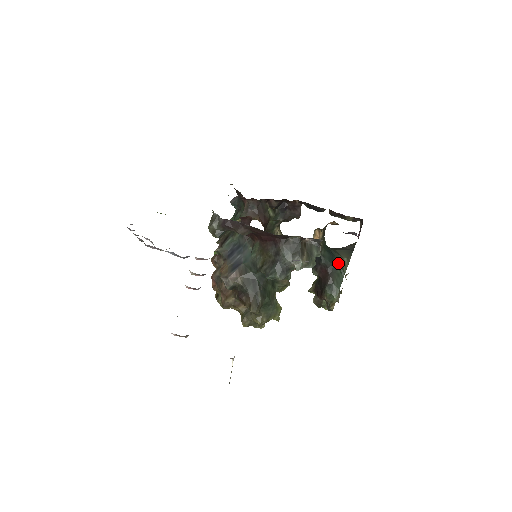
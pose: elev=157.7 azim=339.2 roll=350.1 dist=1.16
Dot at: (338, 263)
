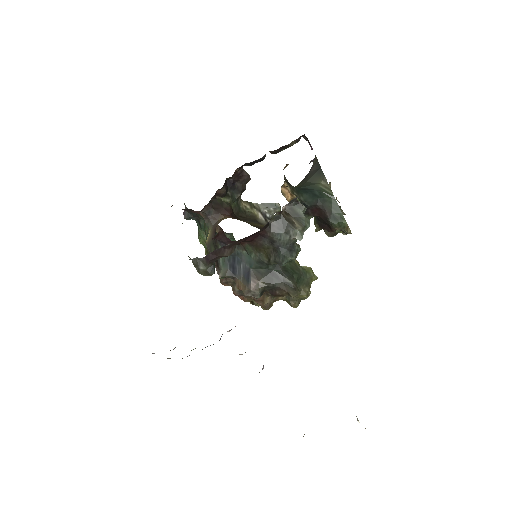
Dot at: (320, 193)
